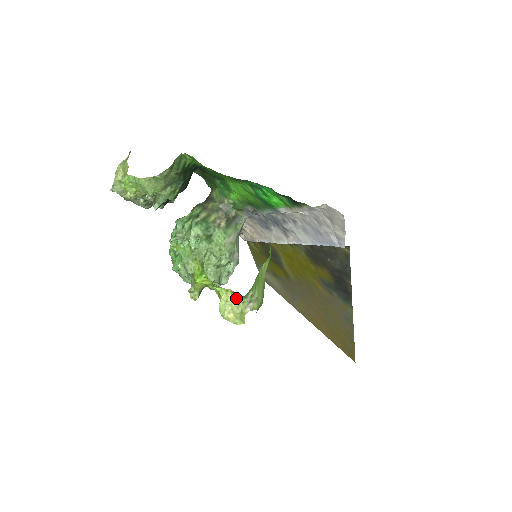
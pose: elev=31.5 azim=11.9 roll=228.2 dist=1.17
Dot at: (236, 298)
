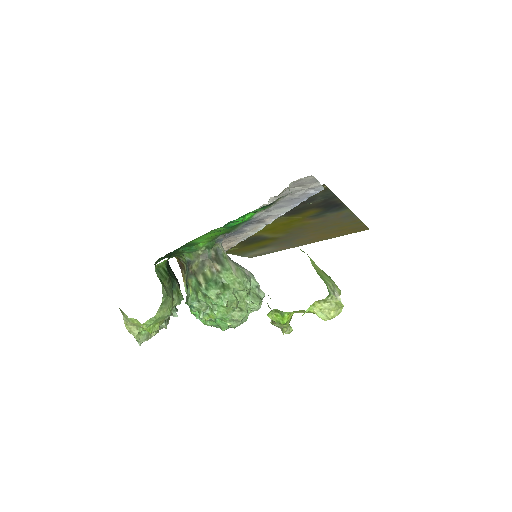
Dot at: (324, 301)
